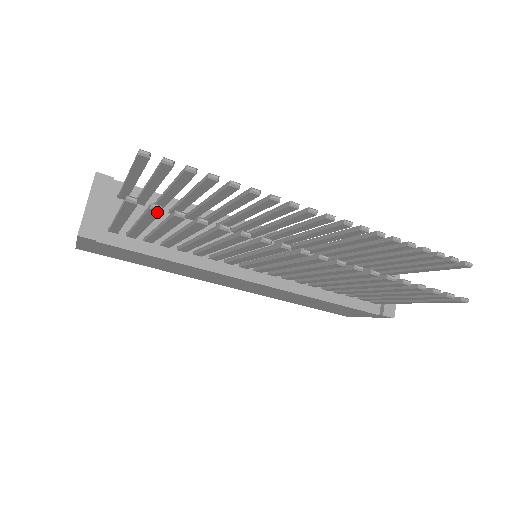
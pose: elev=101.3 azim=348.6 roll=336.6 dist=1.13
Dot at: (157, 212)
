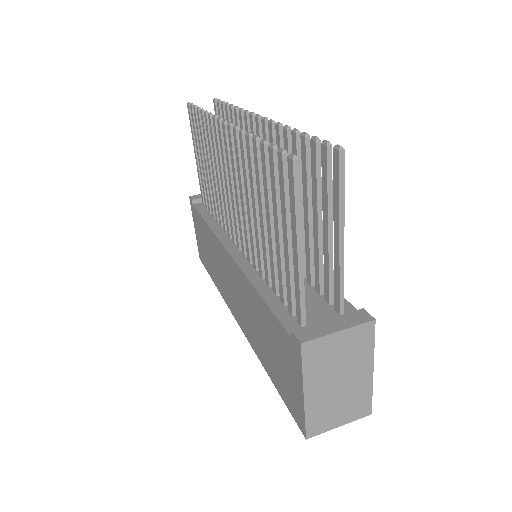
Dot at: (192, 111)
